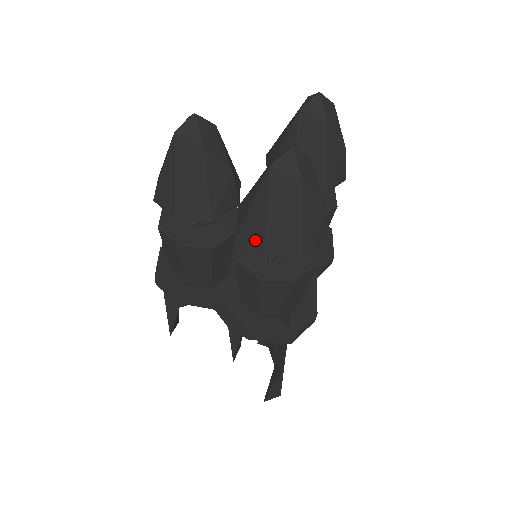
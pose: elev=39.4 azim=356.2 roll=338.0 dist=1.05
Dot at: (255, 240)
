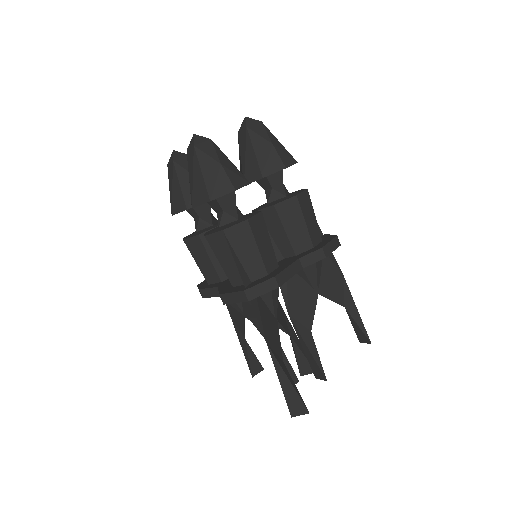
Dot at: occluded
